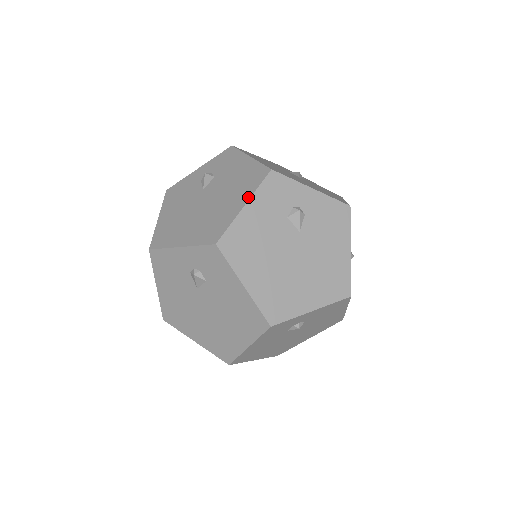
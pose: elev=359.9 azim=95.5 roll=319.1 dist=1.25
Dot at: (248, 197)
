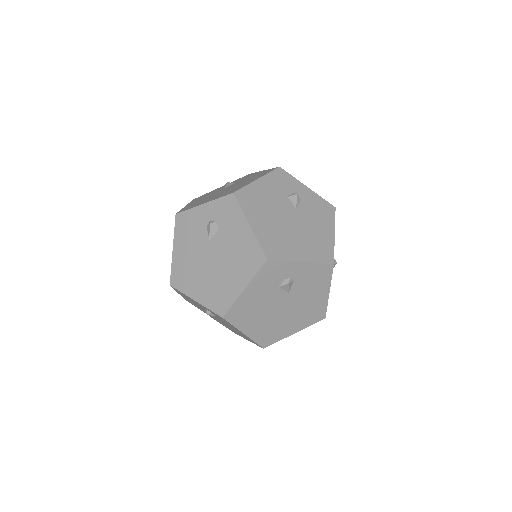
Dot at: (247, 282)
